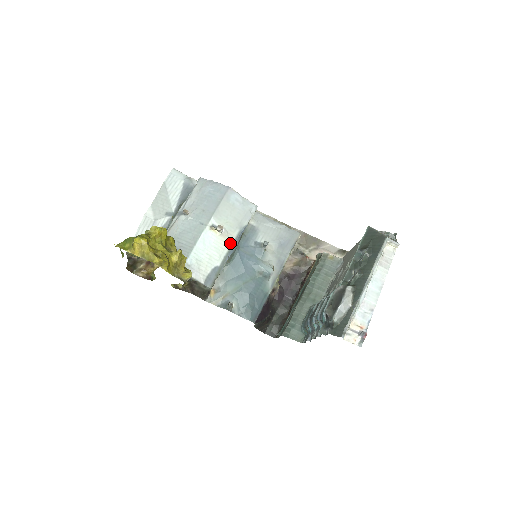
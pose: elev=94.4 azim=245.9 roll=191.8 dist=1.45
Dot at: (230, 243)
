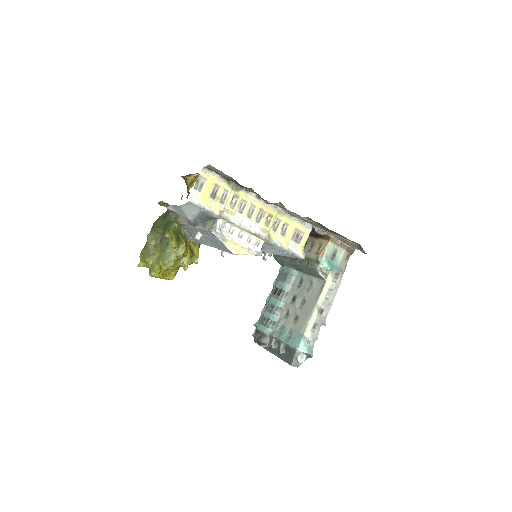
Dot at: occluded
